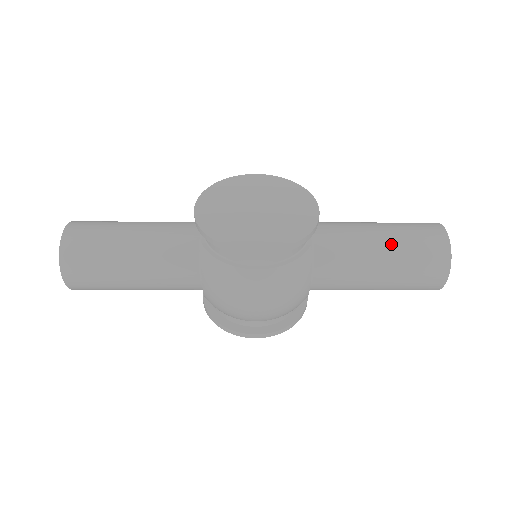
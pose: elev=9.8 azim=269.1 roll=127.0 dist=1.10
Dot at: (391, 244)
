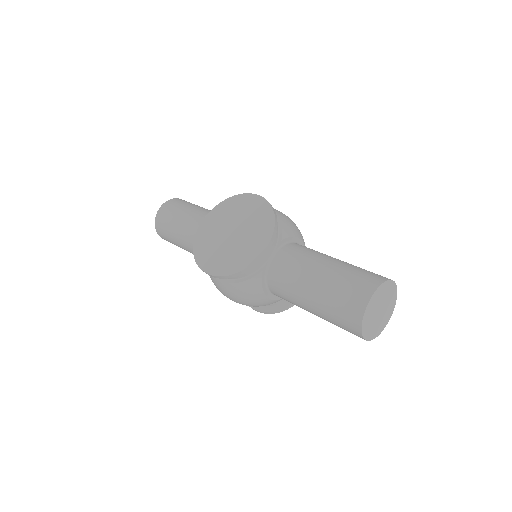
Dot at: (319, 292)
